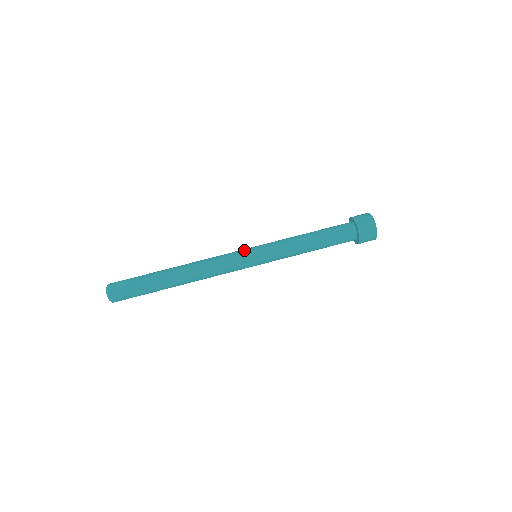
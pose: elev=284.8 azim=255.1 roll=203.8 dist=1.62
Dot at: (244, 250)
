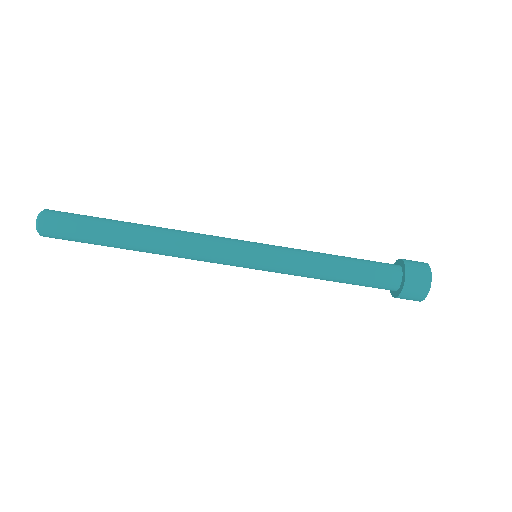
Dot at: (241, 260)
